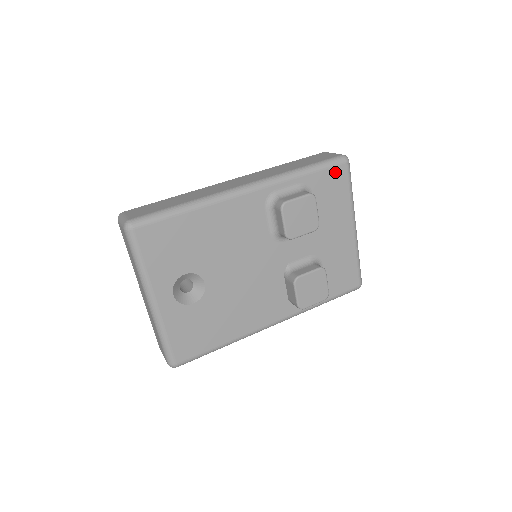
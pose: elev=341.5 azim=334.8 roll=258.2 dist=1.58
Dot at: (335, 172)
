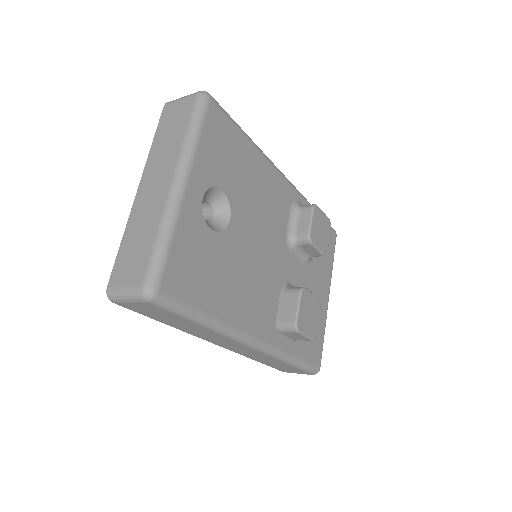
Dot at: (330, 233)
